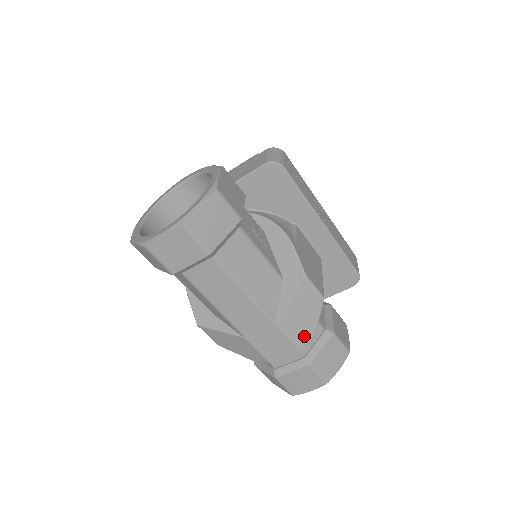
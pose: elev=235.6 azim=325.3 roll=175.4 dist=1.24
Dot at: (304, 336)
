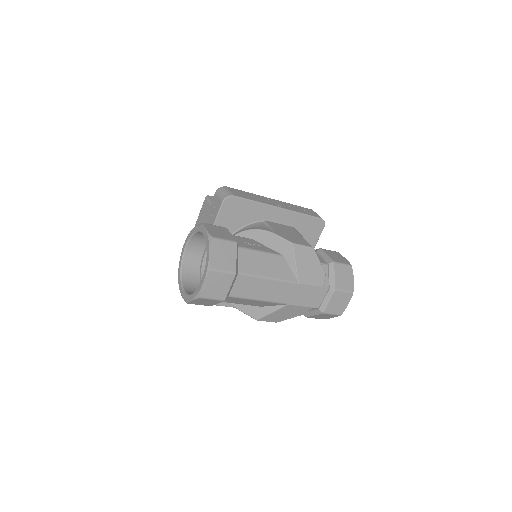
Dot at: (319, 277)
